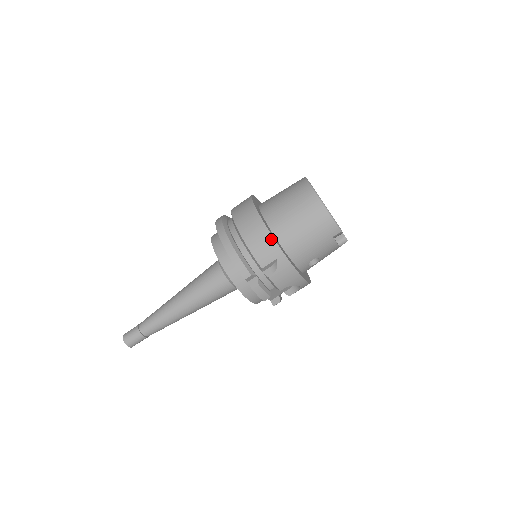
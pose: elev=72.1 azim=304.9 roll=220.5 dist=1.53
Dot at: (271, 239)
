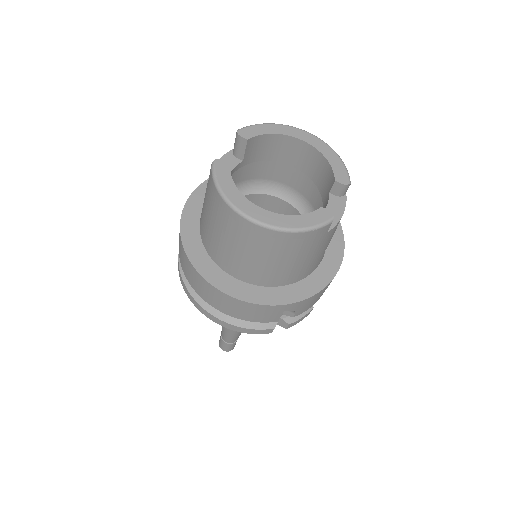
Dot at: (257, 306)
